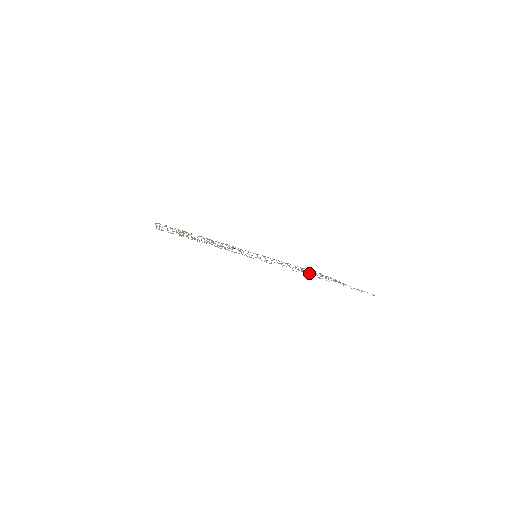
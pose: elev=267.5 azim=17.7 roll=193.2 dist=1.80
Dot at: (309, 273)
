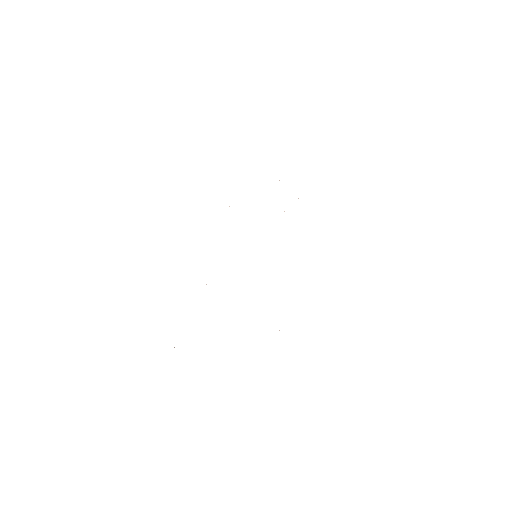
Dot at: occluded
